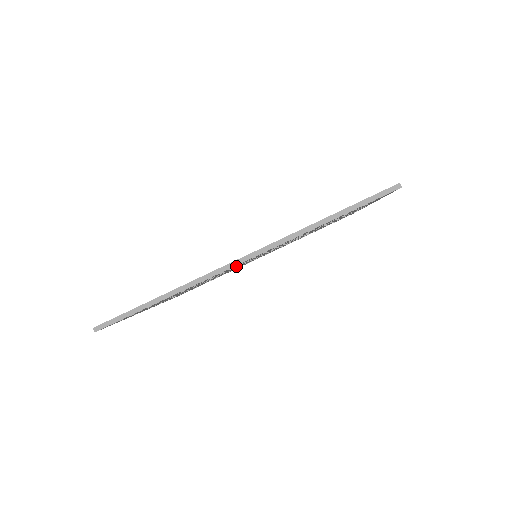
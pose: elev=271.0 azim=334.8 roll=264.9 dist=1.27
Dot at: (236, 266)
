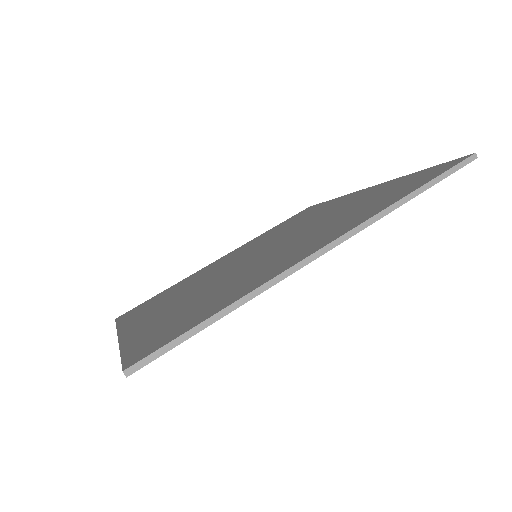
Dot at: occluded
